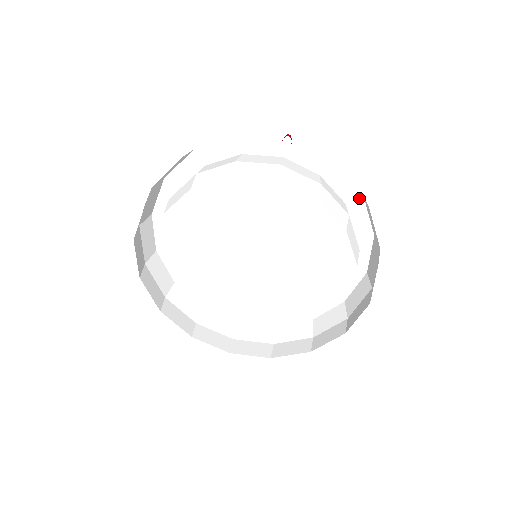
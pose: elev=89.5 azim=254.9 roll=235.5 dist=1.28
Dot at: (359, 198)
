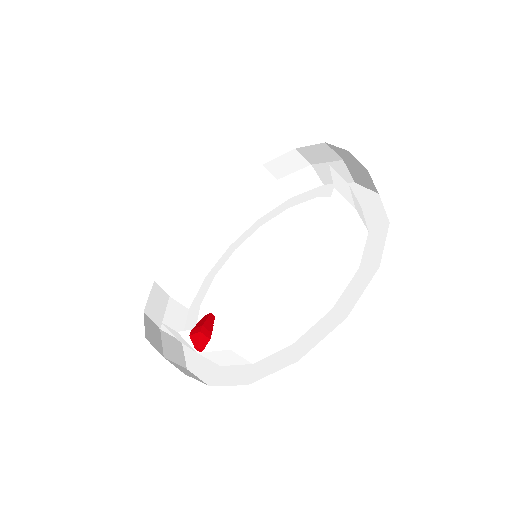
Dot at: occluded
